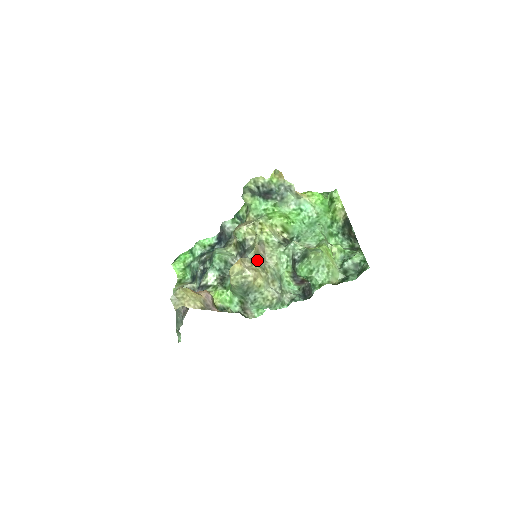
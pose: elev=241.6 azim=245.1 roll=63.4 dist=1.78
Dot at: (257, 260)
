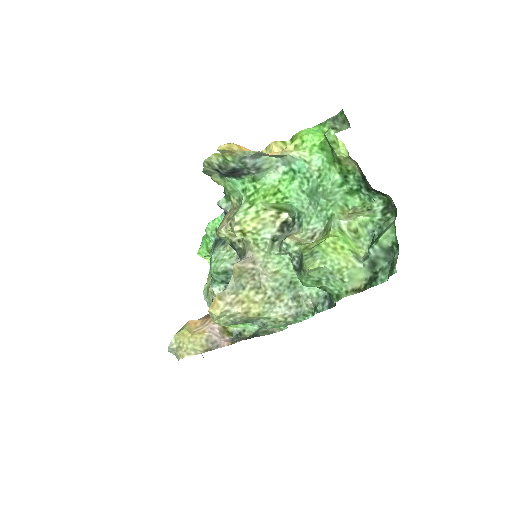
Dot at: (244, 282)
